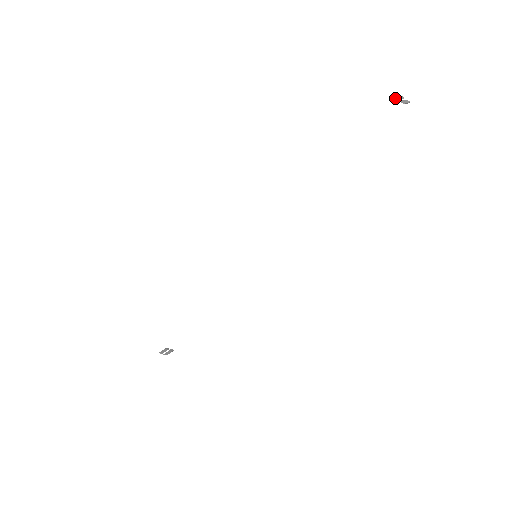
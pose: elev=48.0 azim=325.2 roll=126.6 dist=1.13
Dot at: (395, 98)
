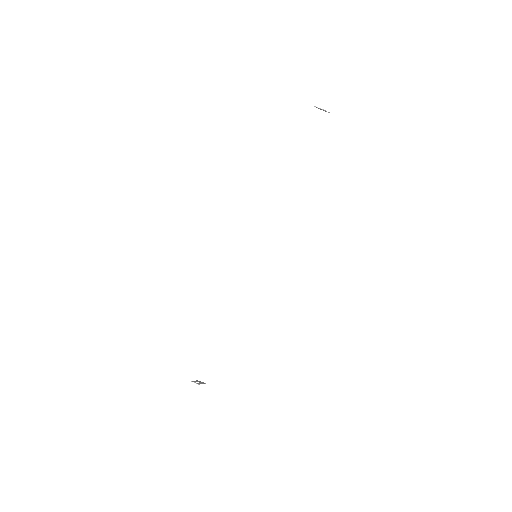
Dot at: (316, 107)
